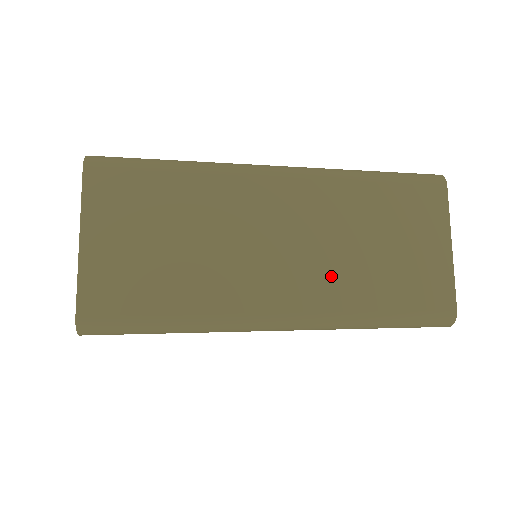
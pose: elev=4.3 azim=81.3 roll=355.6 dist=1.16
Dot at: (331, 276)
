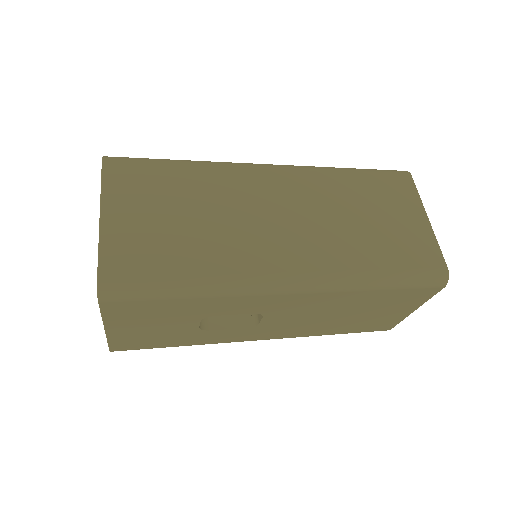
Dot at: (331, 242)
